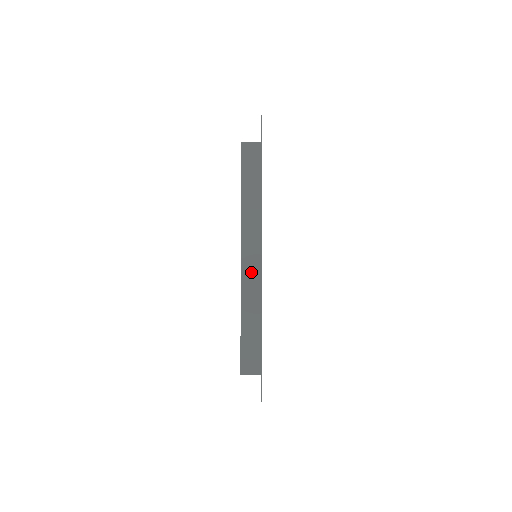
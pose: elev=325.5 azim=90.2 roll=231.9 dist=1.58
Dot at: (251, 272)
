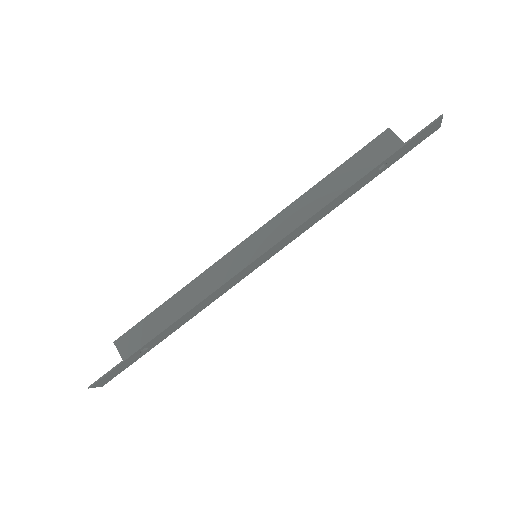
Dot at: (235, 266)
